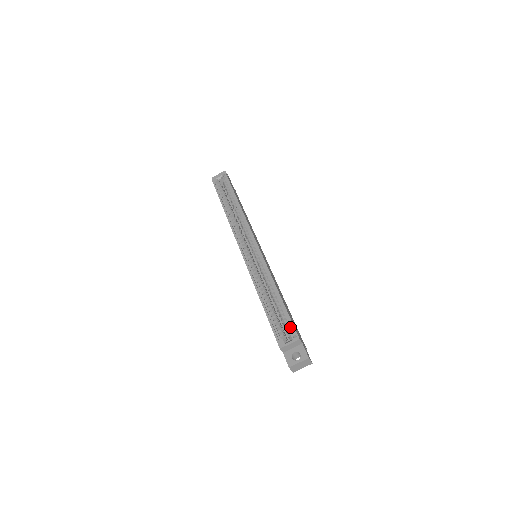
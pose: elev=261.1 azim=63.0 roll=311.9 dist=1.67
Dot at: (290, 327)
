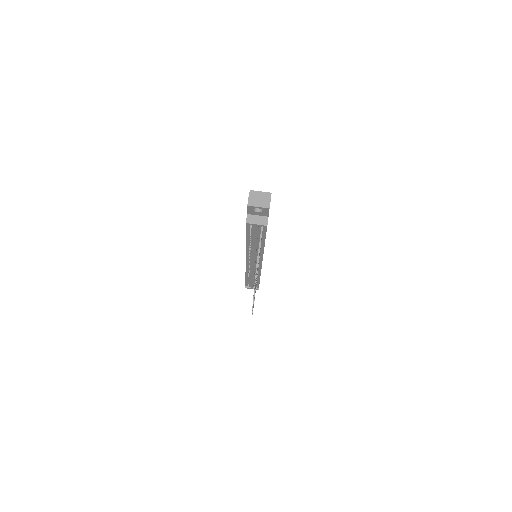
Dot at: occluded
